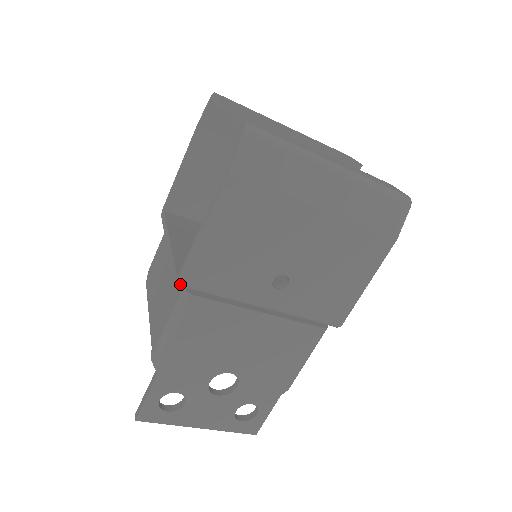
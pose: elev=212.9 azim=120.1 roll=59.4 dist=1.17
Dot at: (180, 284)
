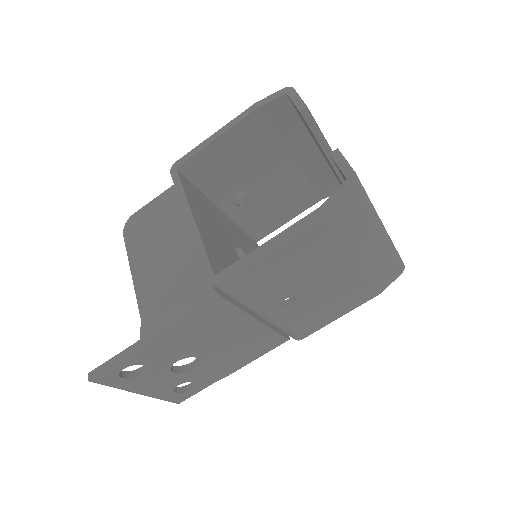
Dot at: (216, 284)
